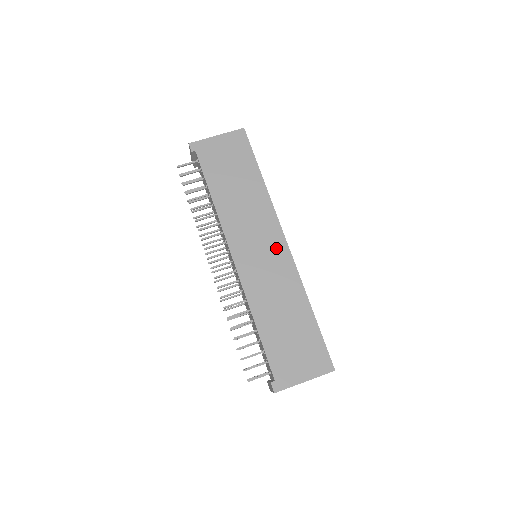
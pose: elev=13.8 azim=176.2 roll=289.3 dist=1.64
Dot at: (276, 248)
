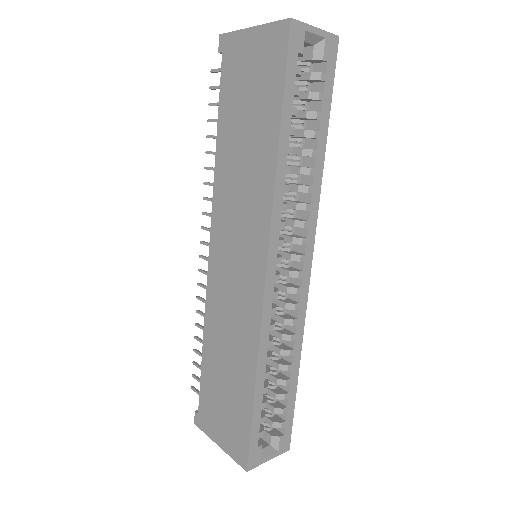
Dot at: (251, 270)
